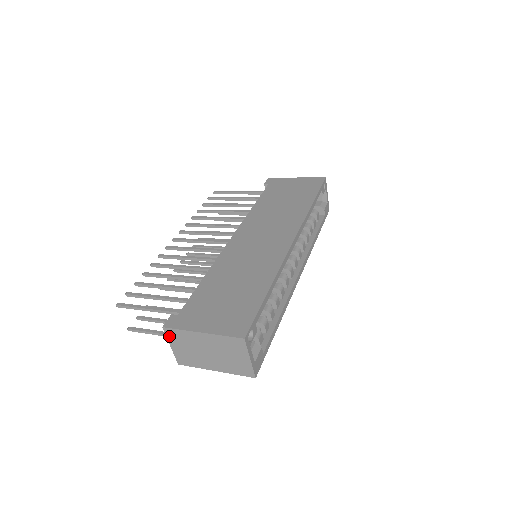
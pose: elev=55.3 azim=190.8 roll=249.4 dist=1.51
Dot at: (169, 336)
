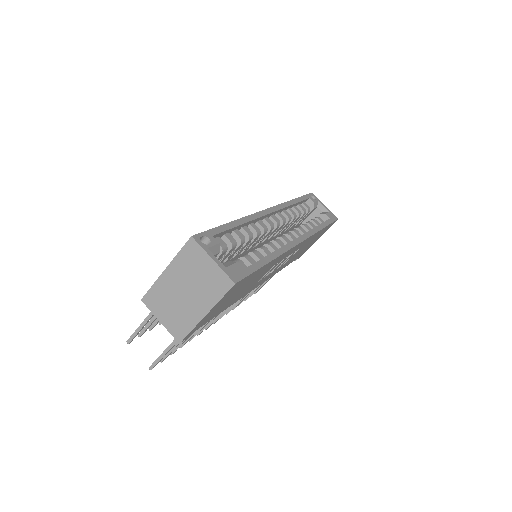
Dot at: (151, 307)
